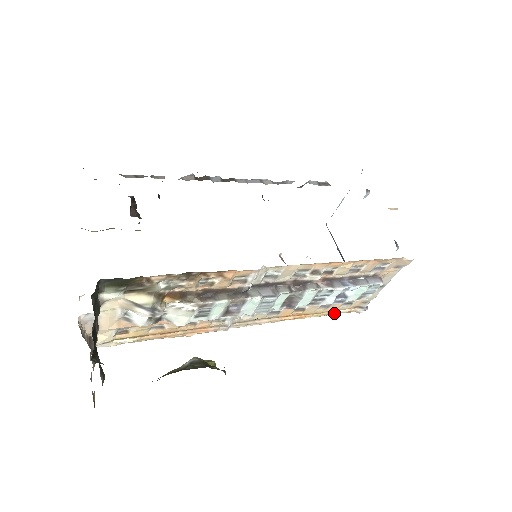
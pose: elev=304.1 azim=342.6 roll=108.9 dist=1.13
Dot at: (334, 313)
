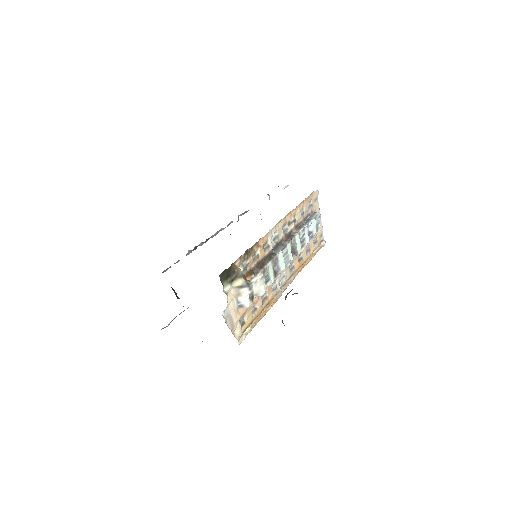
Dot at: (315, 253)
